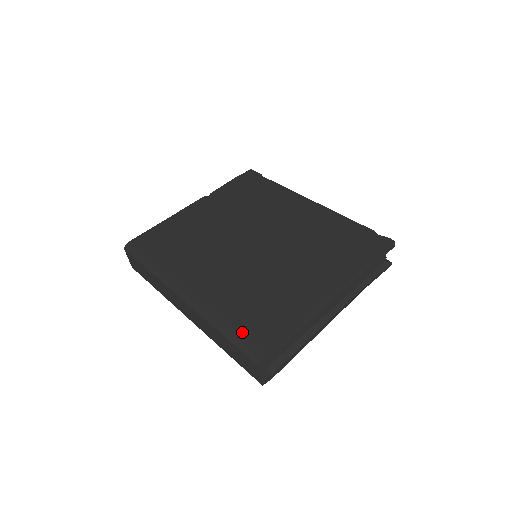
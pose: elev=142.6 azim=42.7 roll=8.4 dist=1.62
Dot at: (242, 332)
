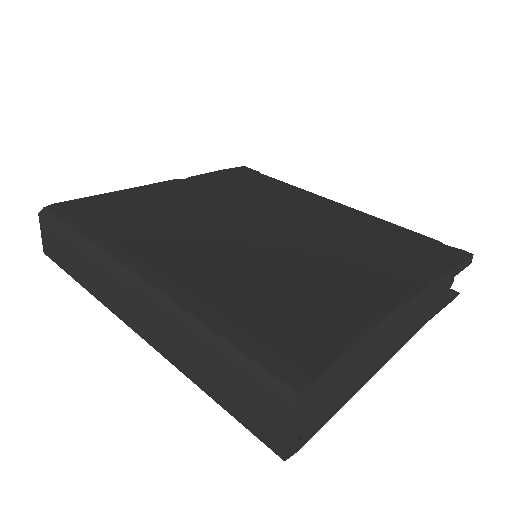
Dot at: (254, 341)
